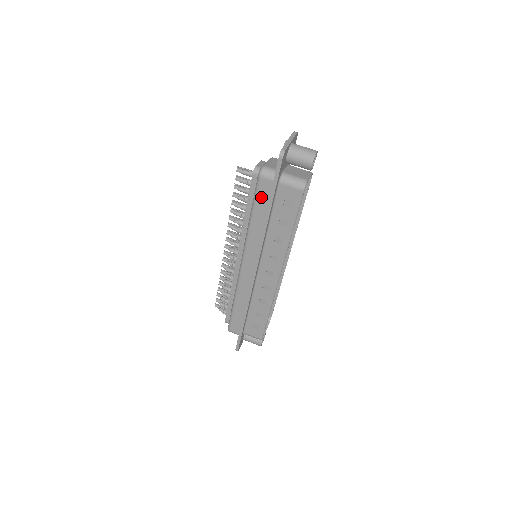
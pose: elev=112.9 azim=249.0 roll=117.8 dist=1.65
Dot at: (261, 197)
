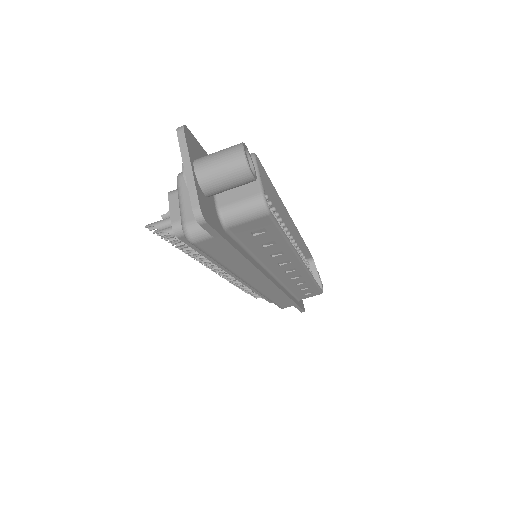
Dot at: (216, 252)
